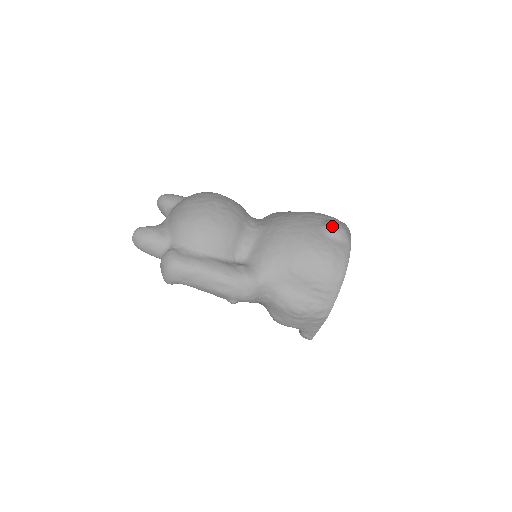
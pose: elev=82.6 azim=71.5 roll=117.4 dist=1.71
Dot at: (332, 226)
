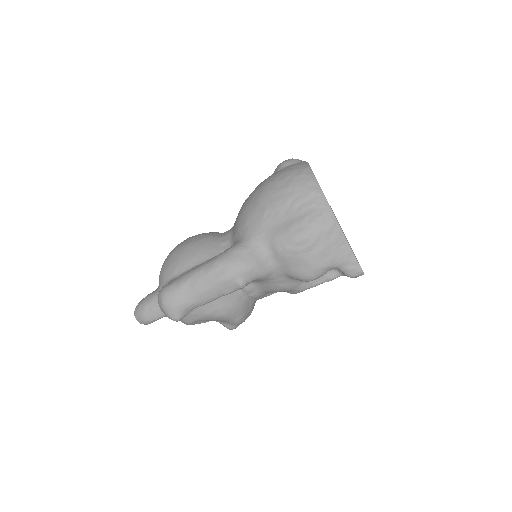
Dot at: (279, 165)
